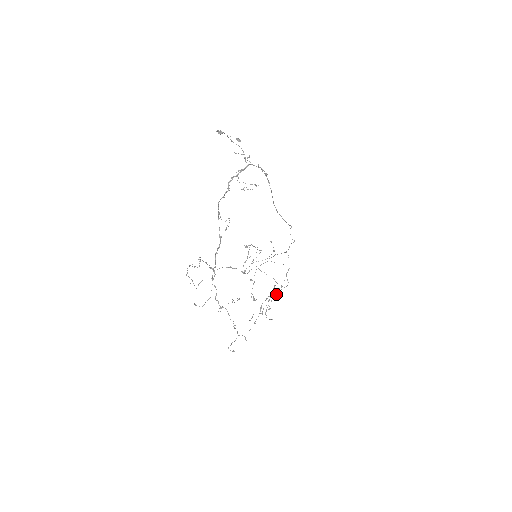
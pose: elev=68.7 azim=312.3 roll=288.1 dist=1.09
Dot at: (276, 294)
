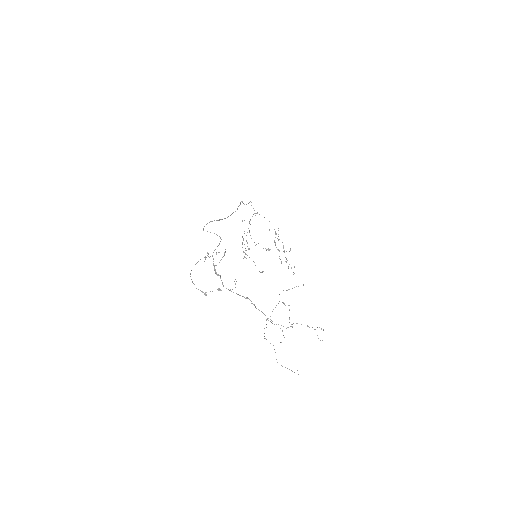
Dot at: occluded
